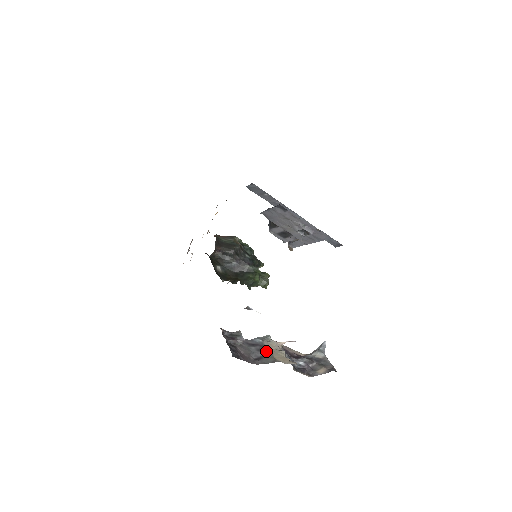
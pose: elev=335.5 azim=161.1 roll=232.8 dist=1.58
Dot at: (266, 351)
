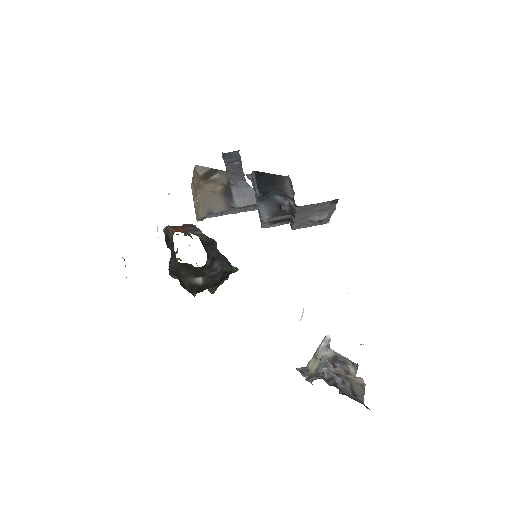
Dot at: (345, 380)
